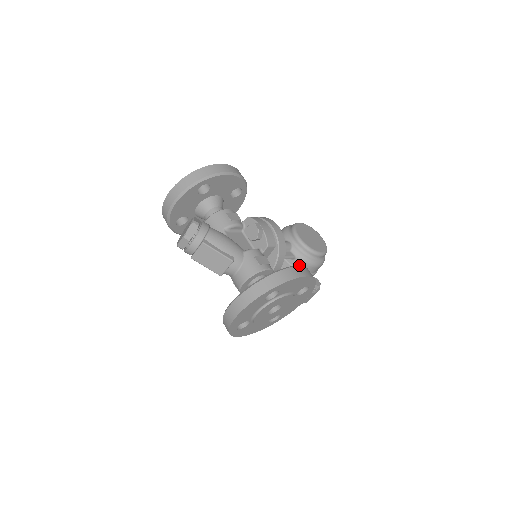
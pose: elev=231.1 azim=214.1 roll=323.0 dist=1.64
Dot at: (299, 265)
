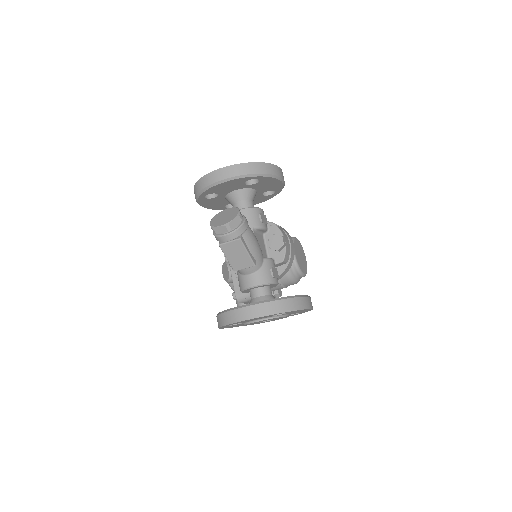
Dot at: (282, 277)
